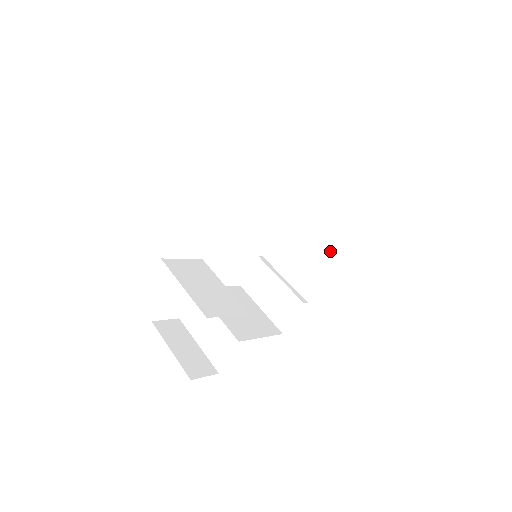
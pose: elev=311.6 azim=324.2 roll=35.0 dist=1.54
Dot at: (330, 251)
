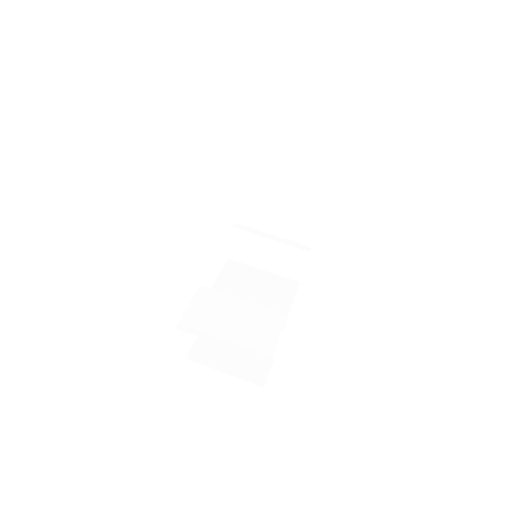
Dot at: (313, 196)
